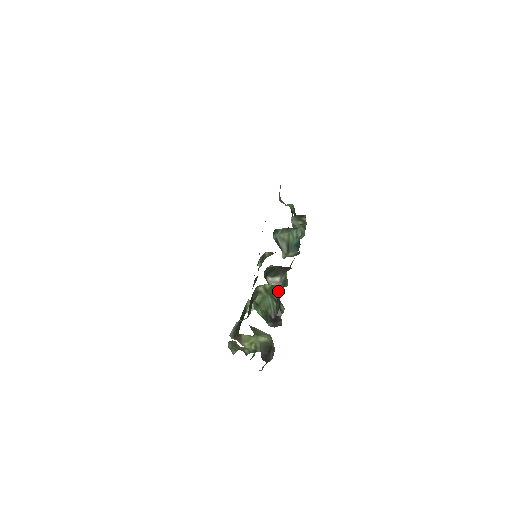
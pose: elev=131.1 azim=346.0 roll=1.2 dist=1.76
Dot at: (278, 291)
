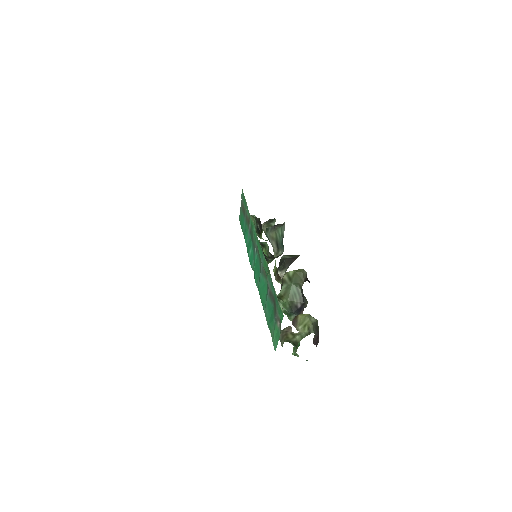
Dot at: (304, 274)
